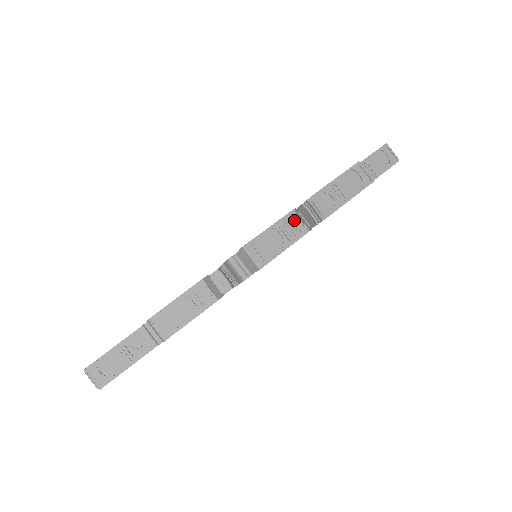
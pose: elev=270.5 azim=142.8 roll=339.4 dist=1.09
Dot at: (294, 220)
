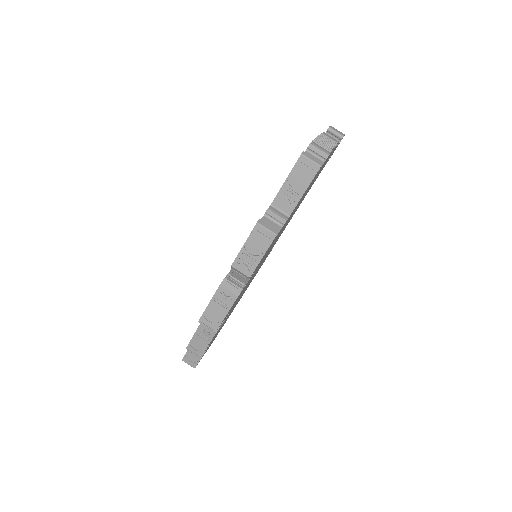
Dot at: (224, 292)
